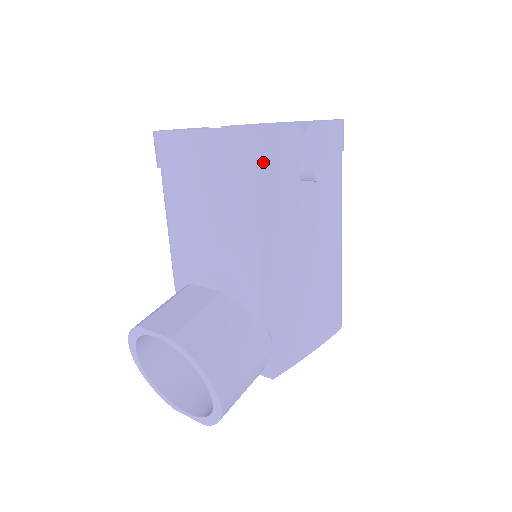
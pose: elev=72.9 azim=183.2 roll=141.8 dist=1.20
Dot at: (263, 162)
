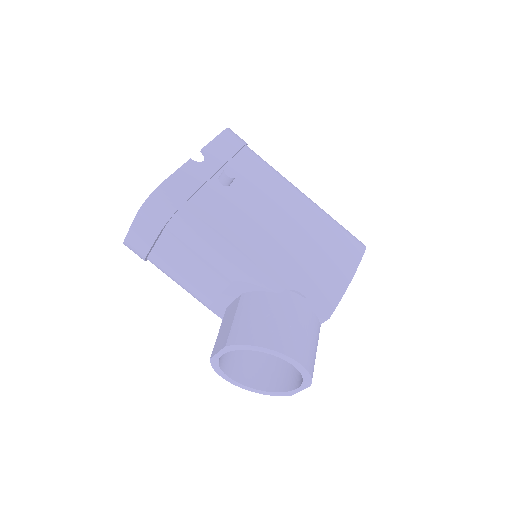
Dot at: (184, 199)
